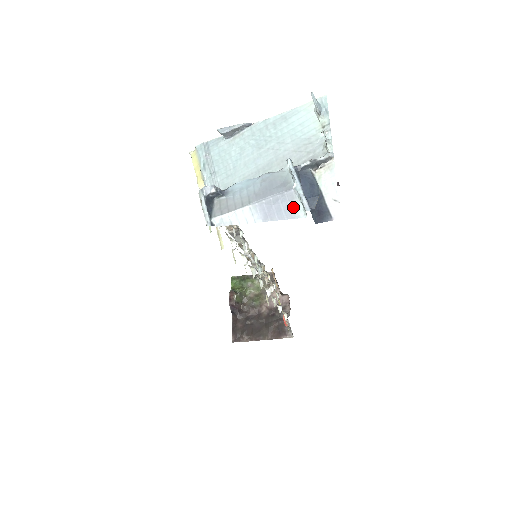
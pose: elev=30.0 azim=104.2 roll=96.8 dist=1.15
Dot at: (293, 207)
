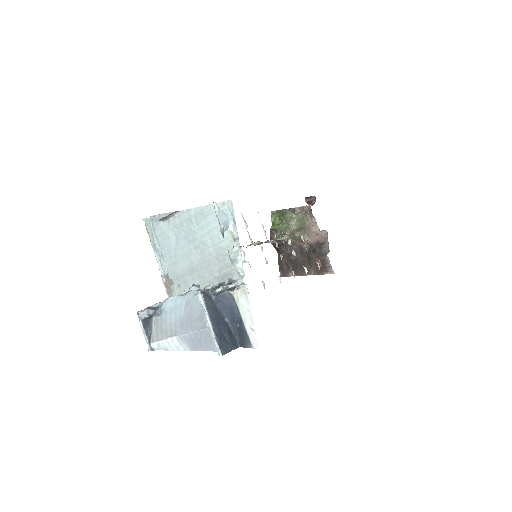
Dot at: (211, 342)
